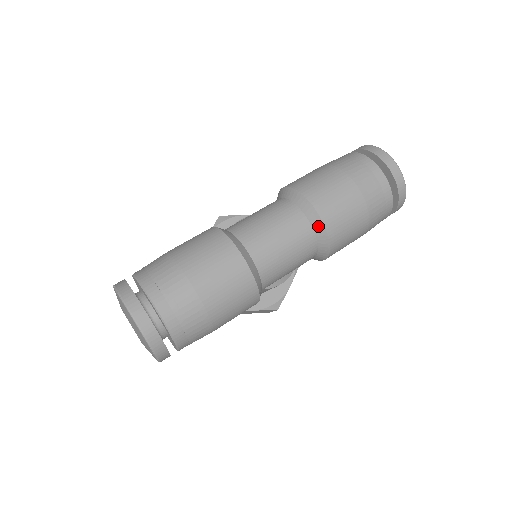
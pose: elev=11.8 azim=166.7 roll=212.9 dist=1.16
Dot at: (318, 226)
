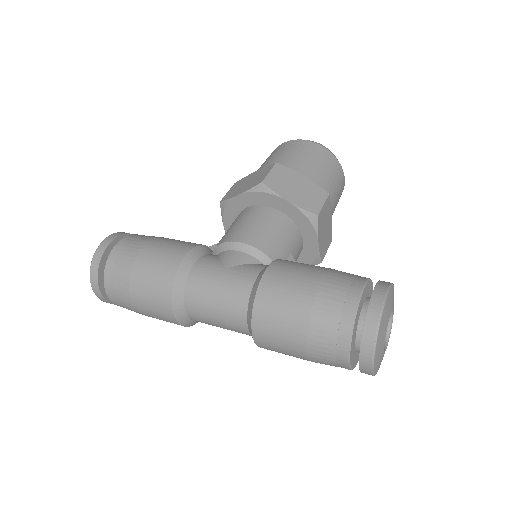
Dot at: occluded
